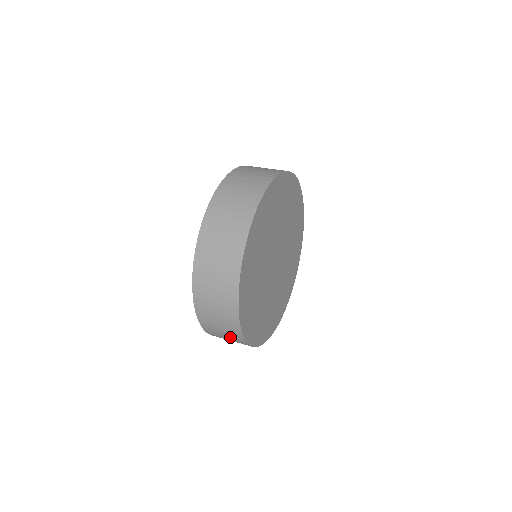
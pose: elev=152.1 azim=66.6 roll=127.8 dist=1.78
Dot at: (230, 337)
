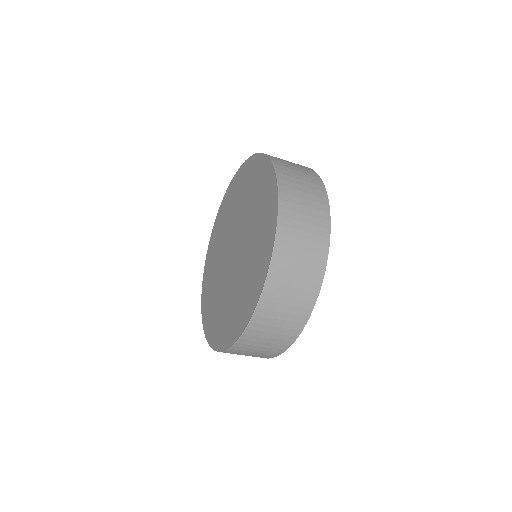
Dot at: (308, 252)
